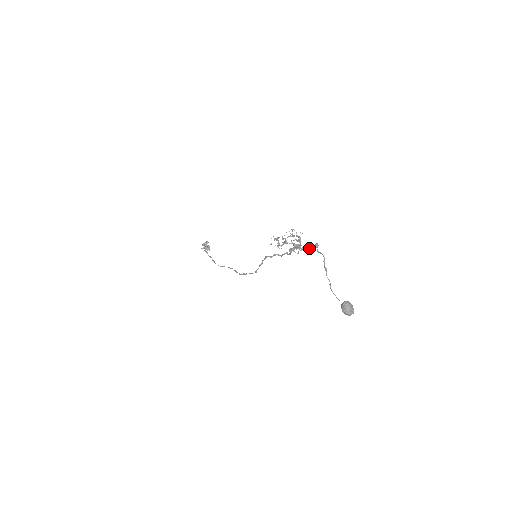
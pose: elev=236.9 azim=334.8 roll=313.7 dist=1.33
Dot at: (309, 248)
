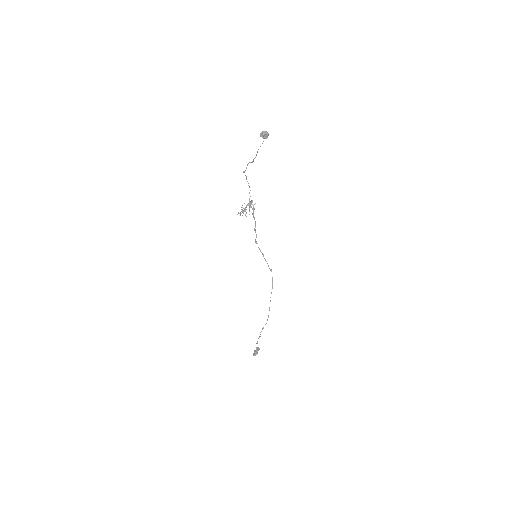
Dot at: occluded
